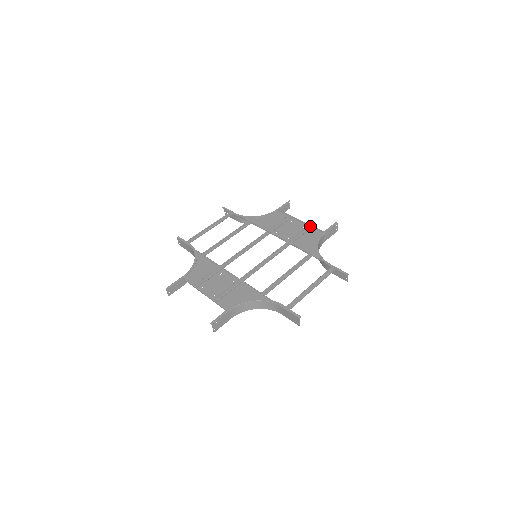
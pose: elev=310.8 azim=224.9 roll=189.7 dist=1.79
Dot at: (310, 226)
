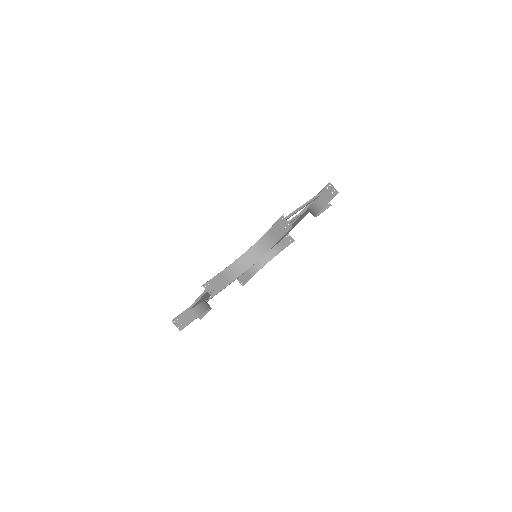
Dot at: occluded
